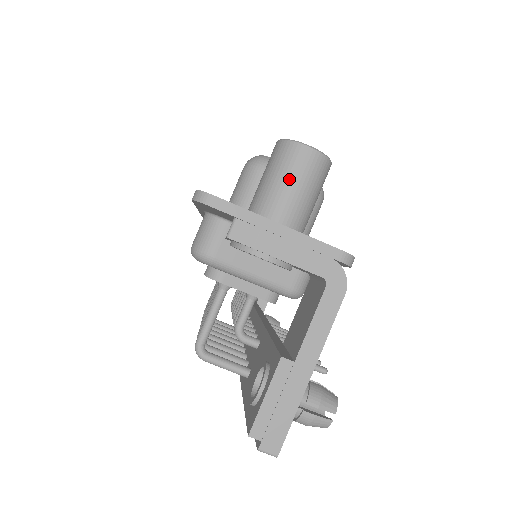
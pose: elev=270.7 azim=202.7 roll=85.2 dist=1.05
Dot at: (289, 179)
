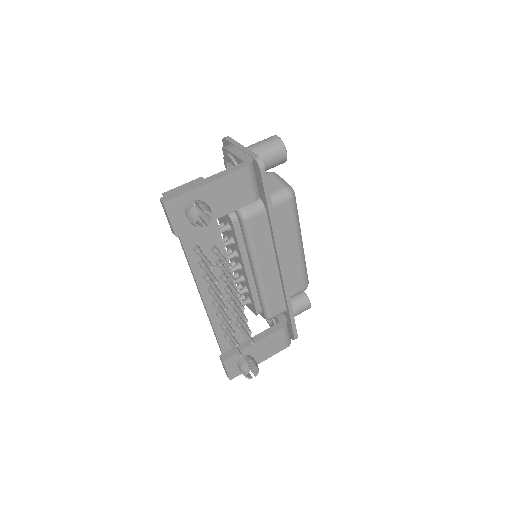
Dot at: (261, 141)
